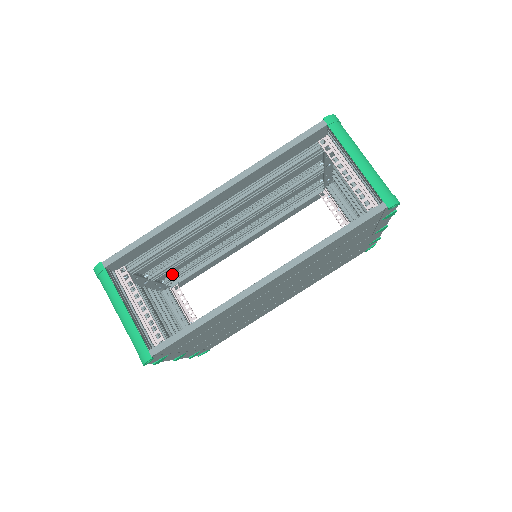
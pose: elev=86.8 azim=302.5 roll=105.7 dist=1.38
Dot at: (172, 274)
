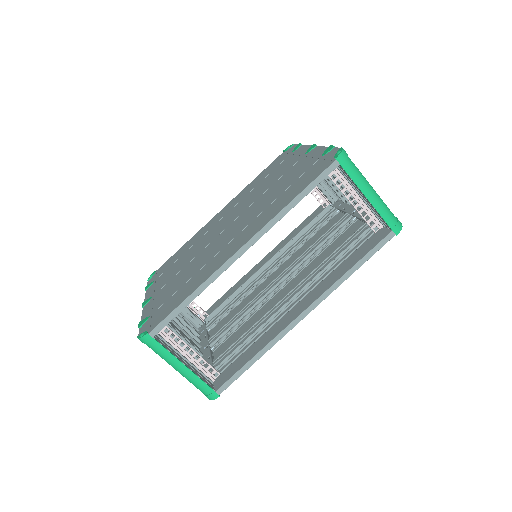
Dot at: occluded
